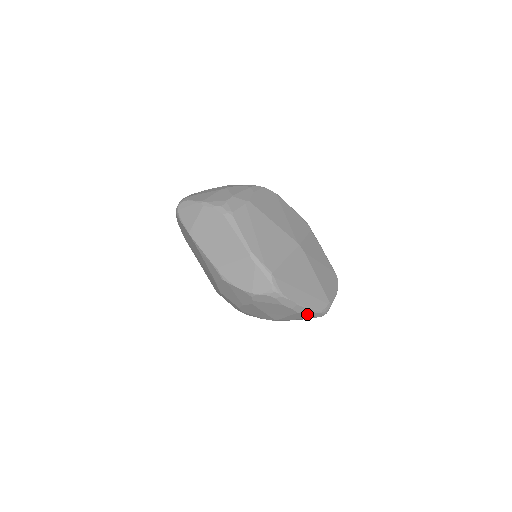
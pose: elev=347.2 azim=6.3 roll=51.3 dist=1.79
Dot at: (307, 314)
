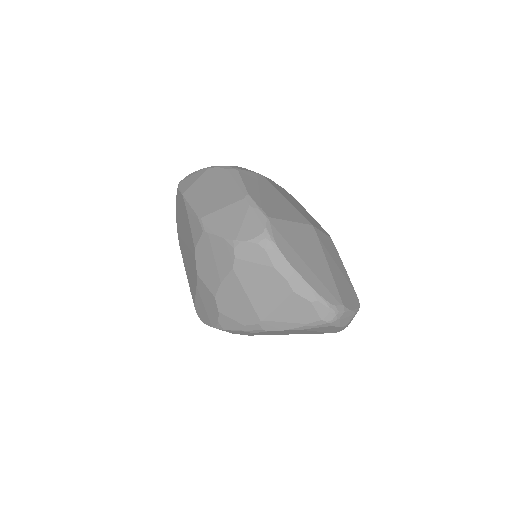
Dot at: (307, 302)
